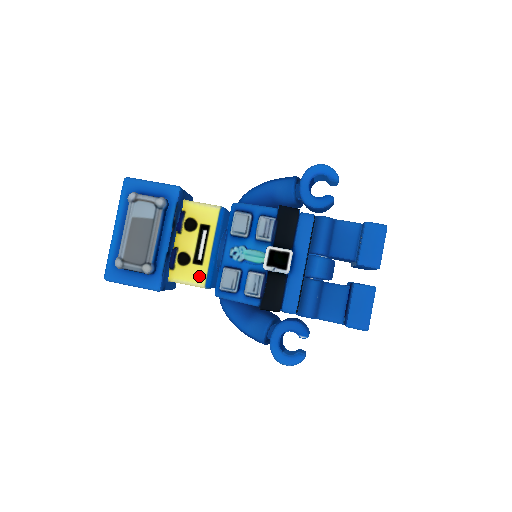
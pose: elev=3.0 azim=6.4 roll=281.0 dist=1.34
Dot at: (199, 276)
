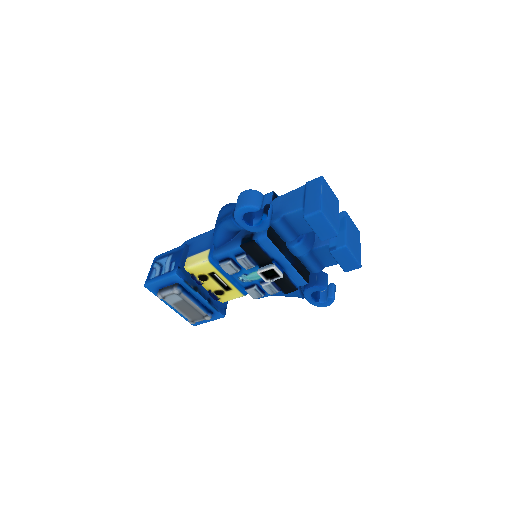
Dot at: (236, 294)
